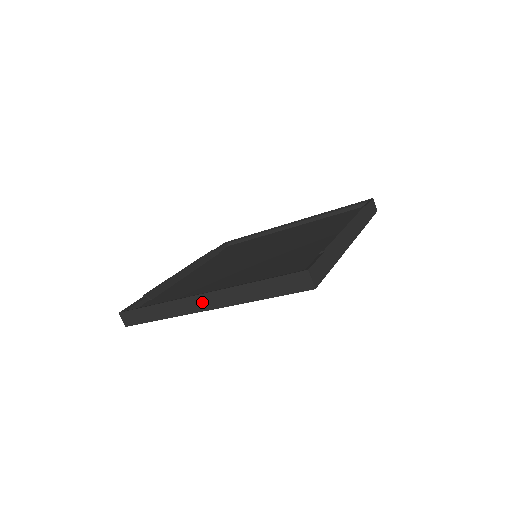
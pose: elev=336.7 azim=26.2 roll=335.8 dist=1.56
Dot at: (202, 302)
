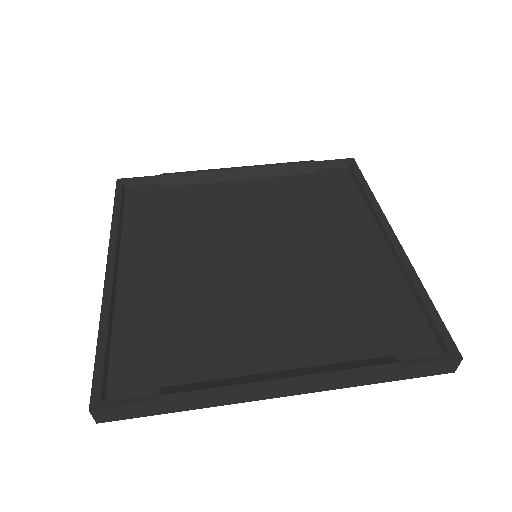
Dot at: occluded
